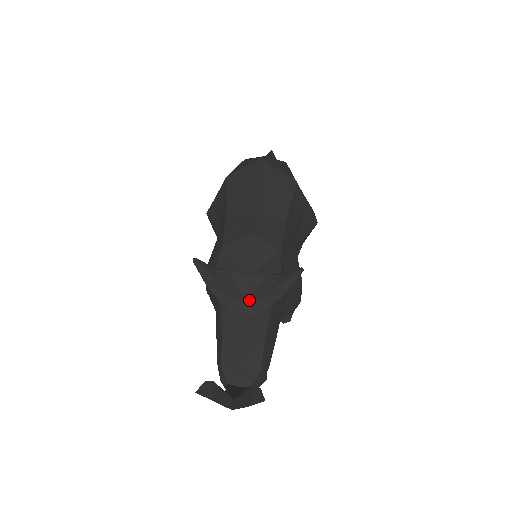
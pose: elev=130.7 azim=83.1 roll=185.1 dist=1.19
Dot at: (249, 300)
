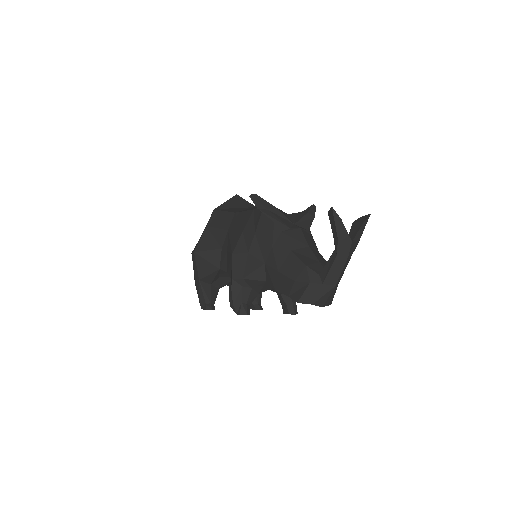
Dot at: (296, 223)
